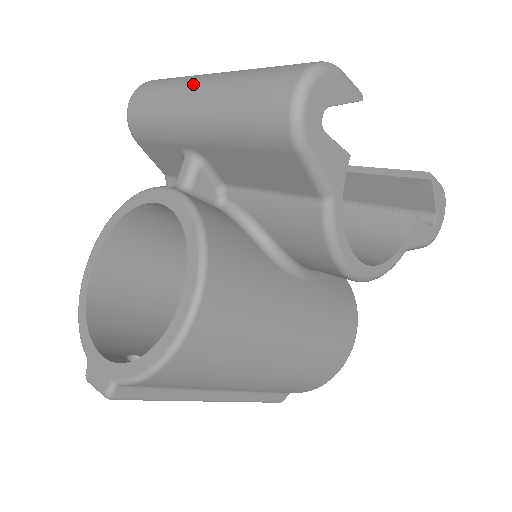
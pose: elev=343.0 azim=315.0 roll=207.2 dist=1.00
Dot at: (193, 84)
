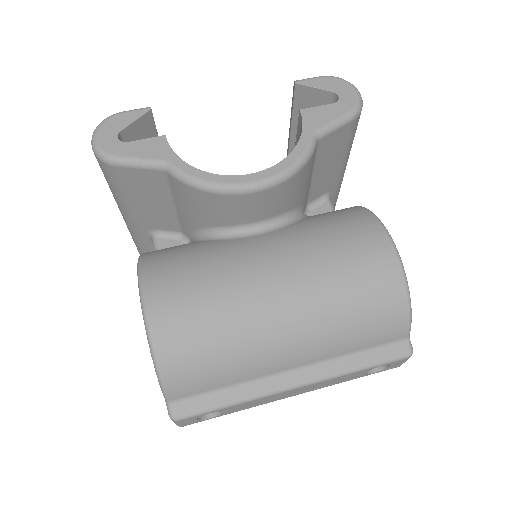
Dot at: occluded
